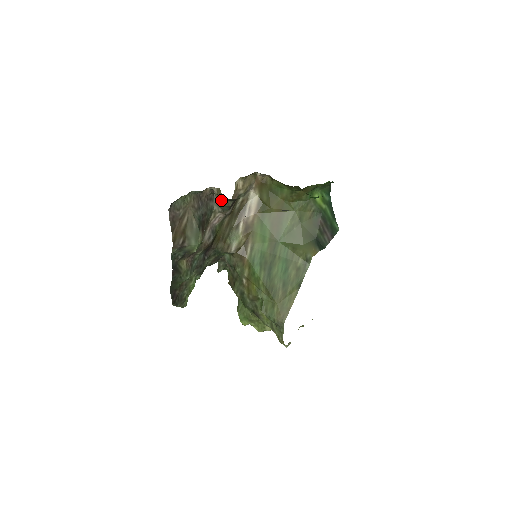
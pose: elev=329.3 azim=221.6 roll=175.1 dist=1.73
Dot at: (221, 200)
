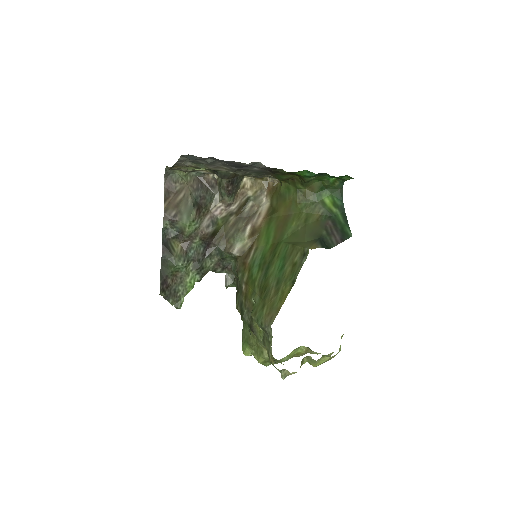
Dot at: (218, 183)
